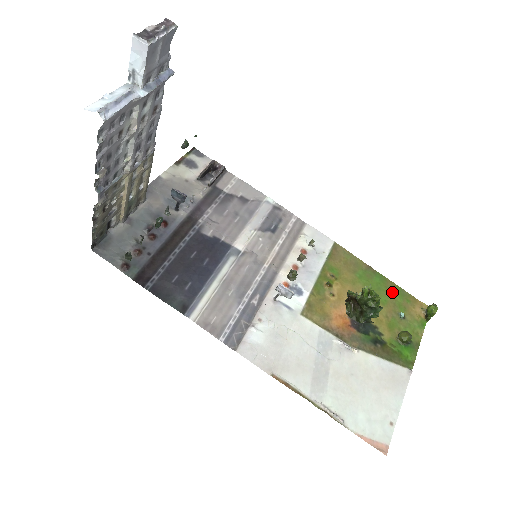
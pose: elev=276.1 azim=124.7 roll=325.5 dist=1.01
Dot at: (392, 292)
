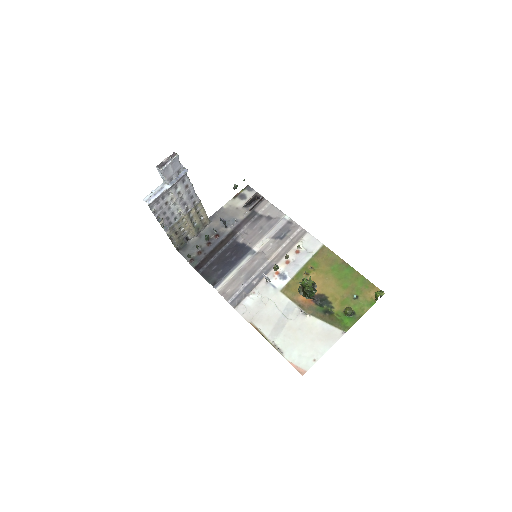
Dot at: (355, 280)
